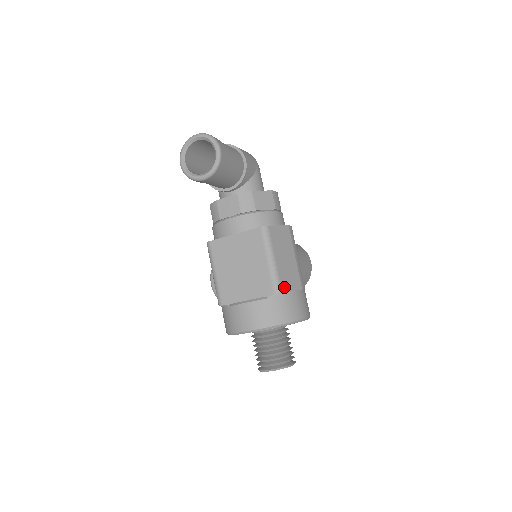
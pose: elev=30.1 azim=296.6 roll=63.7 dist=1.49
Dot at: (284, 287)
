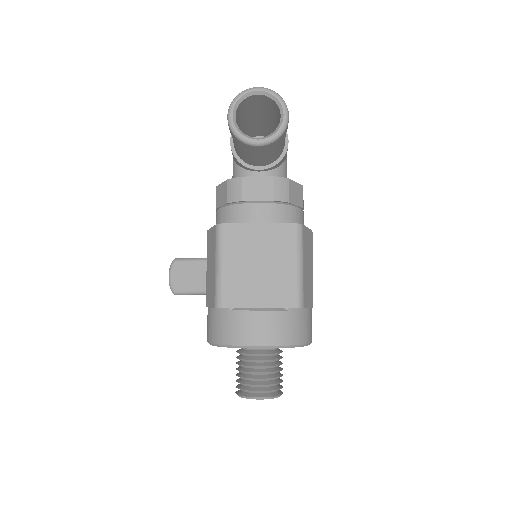
Dot at: (305, 301)
